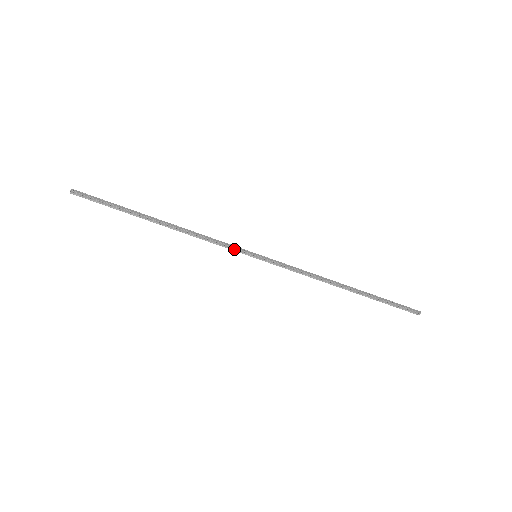
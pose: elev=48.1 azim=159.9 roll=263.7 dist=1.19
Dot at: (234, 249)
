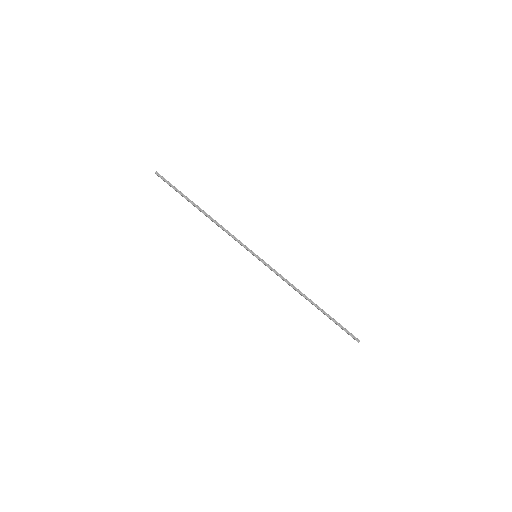
Dot at: (243, 245)
